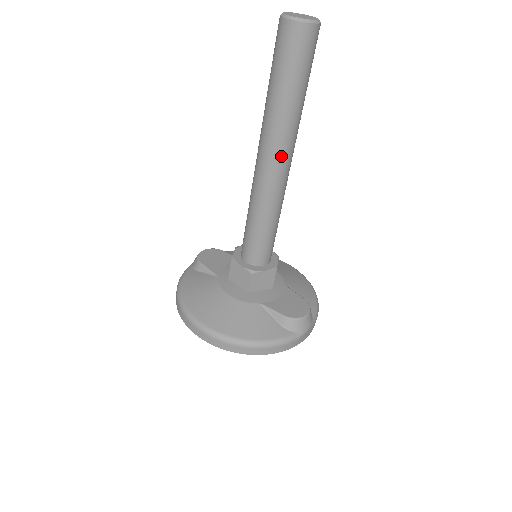
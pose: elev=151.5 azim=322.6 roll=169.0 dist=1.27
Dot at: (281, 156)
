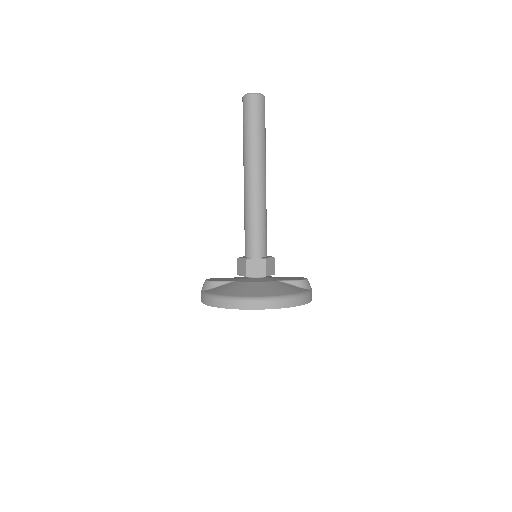
Dot at: (263, 171)
